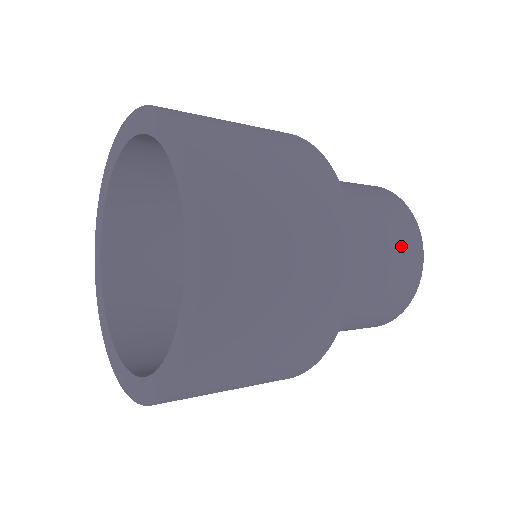
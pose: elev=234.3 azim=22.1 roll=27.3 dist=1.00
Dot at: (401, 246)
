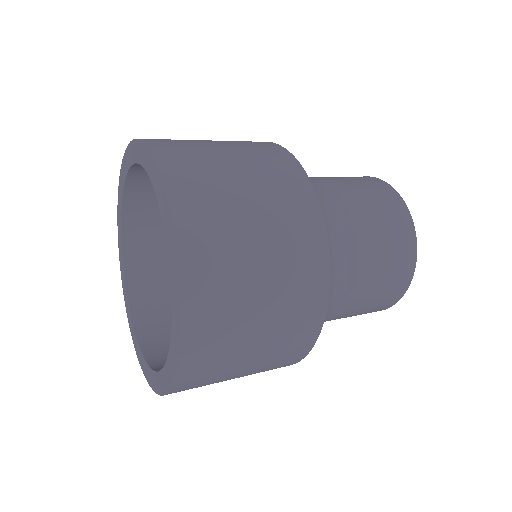
Dot at: (383, 295)
